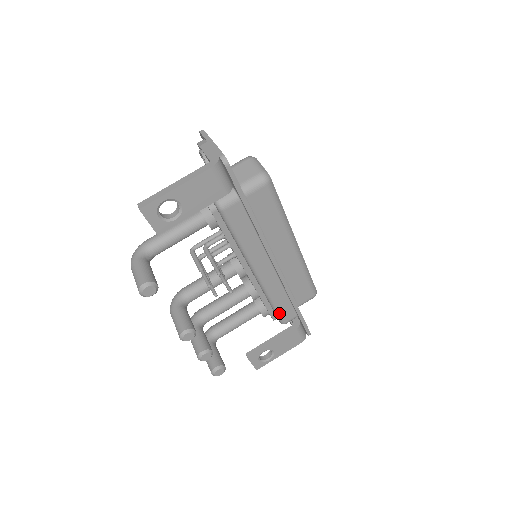
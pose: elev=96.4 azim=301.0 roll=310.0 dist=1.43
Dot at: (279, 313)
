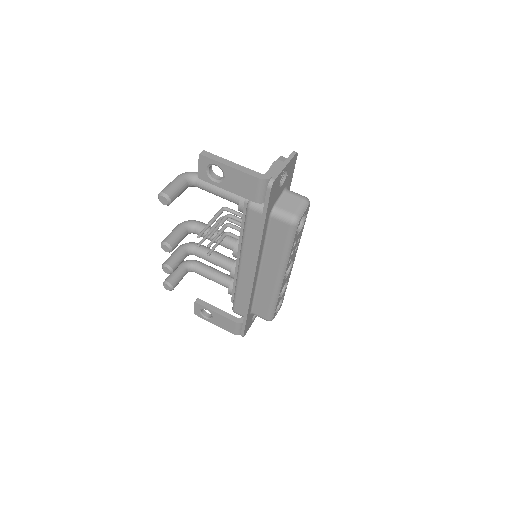
Dot at: (235, 302)
